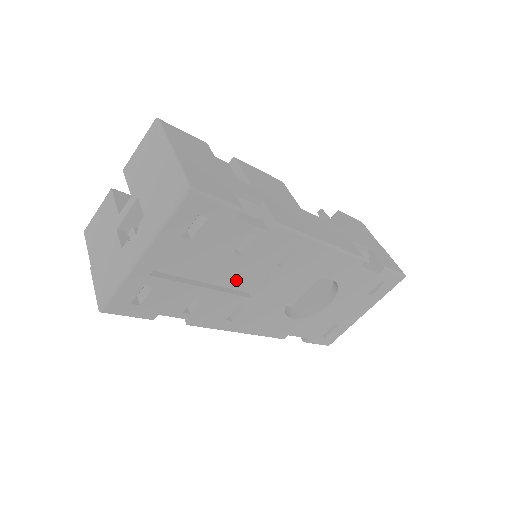
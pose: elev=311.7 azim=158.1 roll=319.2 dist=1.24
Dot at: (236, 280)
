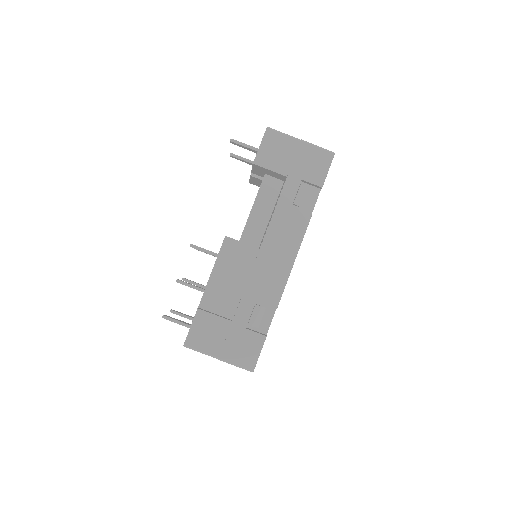
Dot at: occluded
